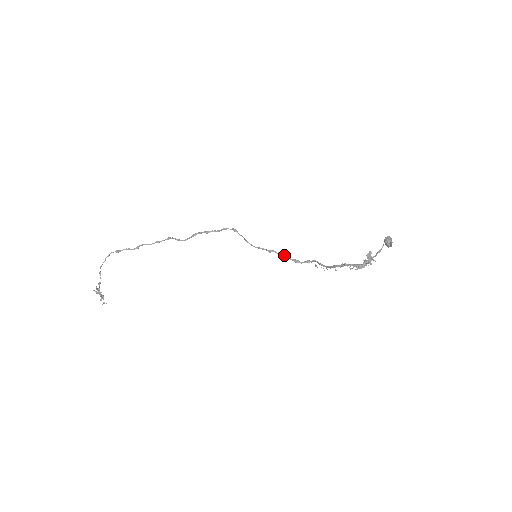
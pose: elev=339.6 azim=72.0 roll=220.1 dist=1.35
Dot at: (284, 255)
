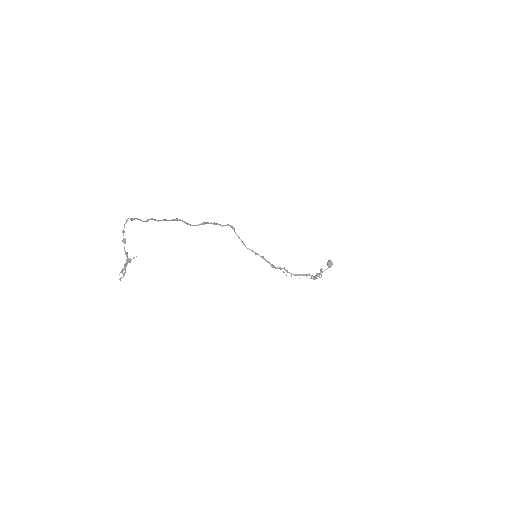
Dot at: occluded
